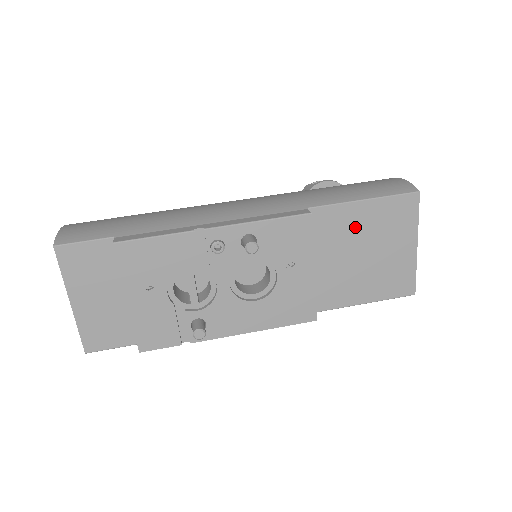
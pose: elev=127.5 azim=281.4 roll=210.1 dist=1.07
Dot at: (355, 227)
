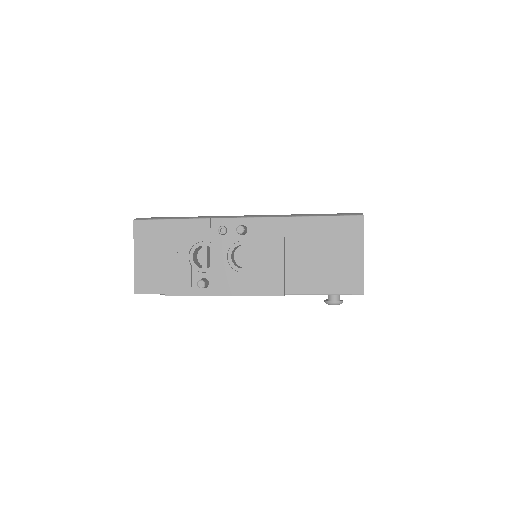
Dot at: (317, 234)
